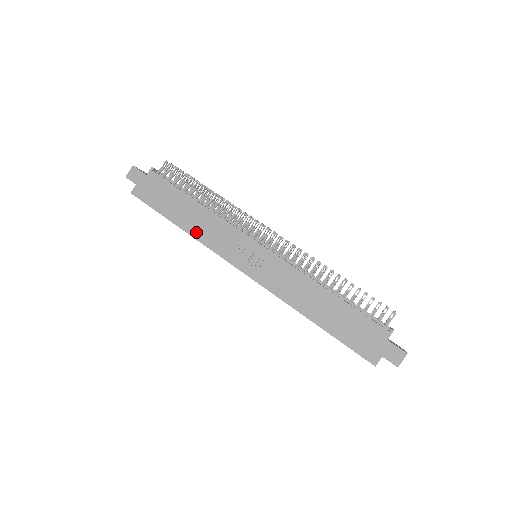
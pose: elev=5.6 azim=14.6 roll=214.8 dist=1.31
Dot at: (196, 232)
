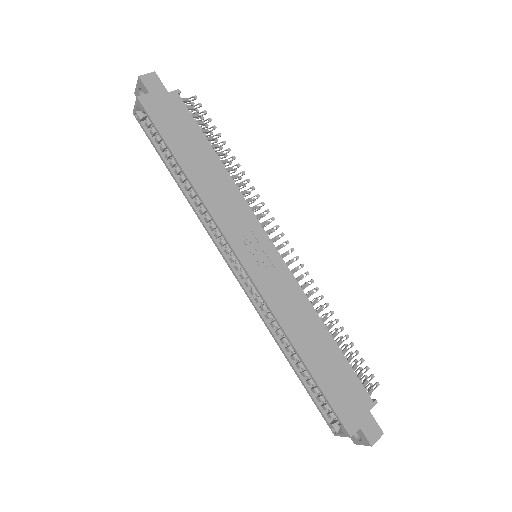
Dot at: (204, 190)
